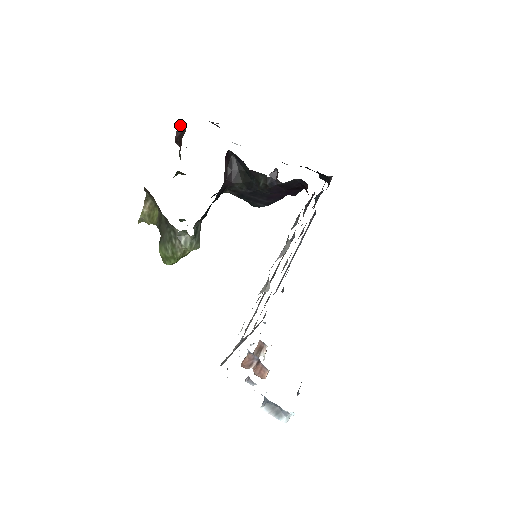
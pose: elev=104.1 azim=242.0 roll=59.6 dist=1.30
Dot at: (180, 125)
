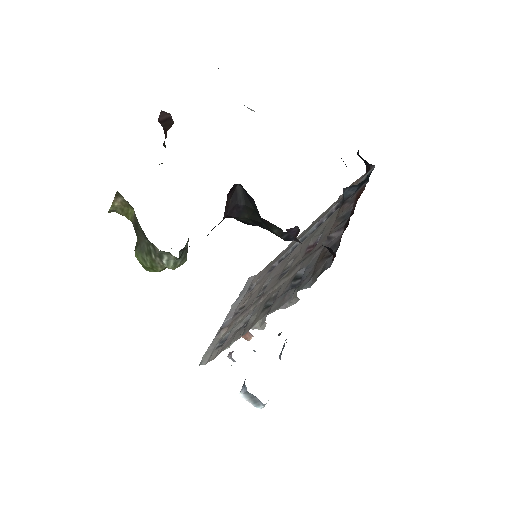
Dot at: (165, 112)
